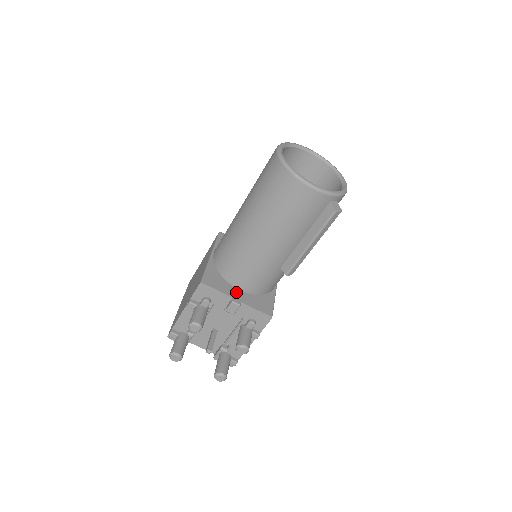
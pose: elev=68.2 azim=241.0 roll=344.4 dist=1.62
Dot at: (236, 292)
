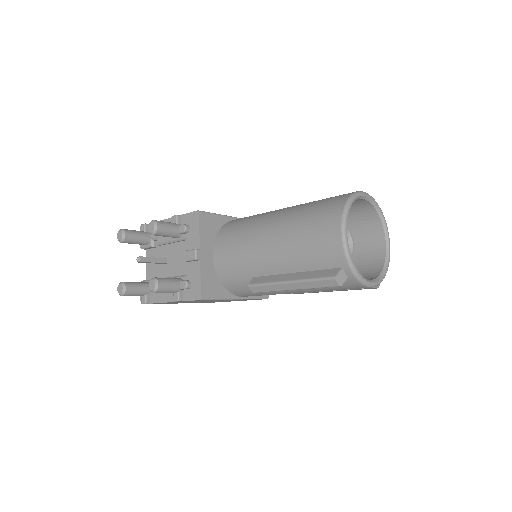
Dot at: (208, 252)
